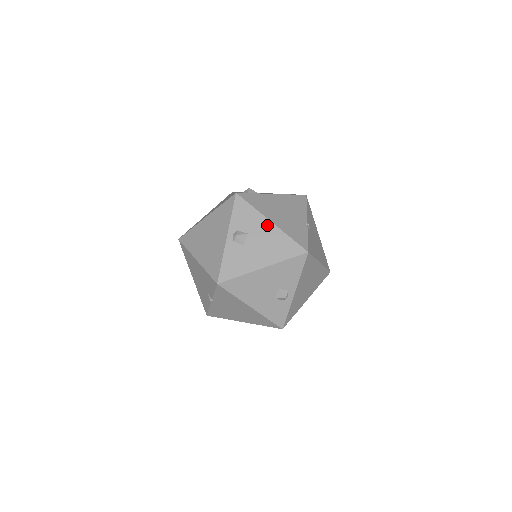
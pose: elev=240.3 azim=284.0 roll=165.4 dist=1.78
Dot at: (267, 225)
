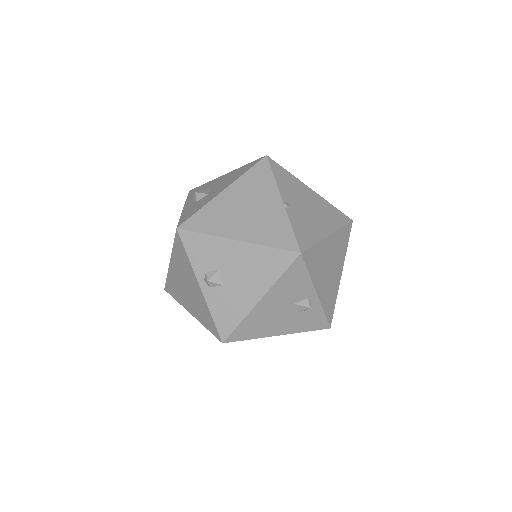
Dot at: (234, 247)
